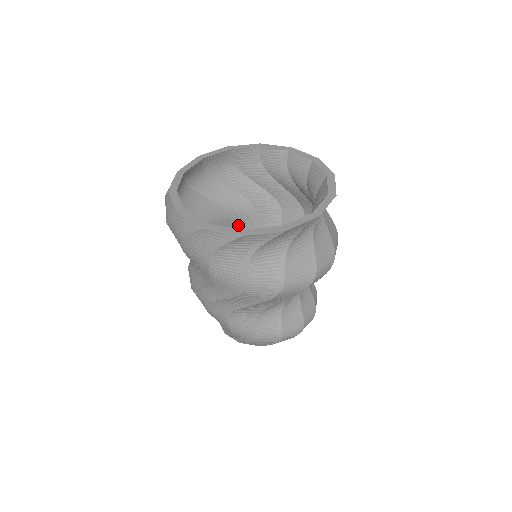
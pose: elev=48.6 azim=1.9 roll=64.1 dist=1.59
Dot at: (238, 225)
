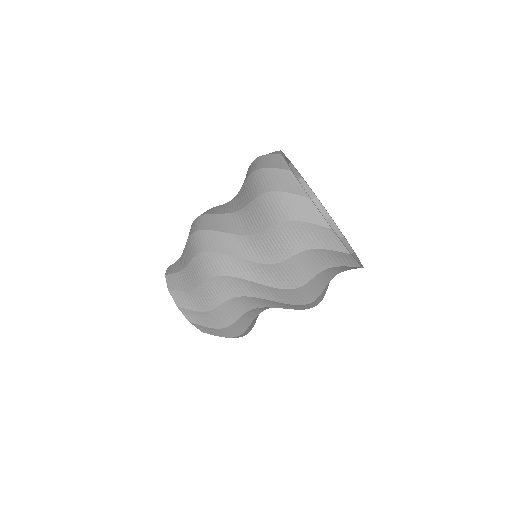
Dot at: occluded
